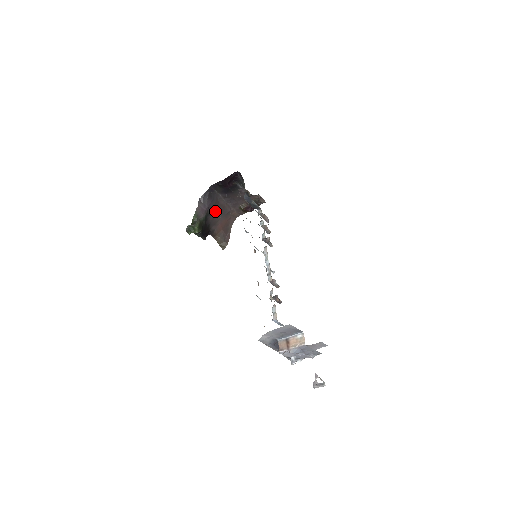
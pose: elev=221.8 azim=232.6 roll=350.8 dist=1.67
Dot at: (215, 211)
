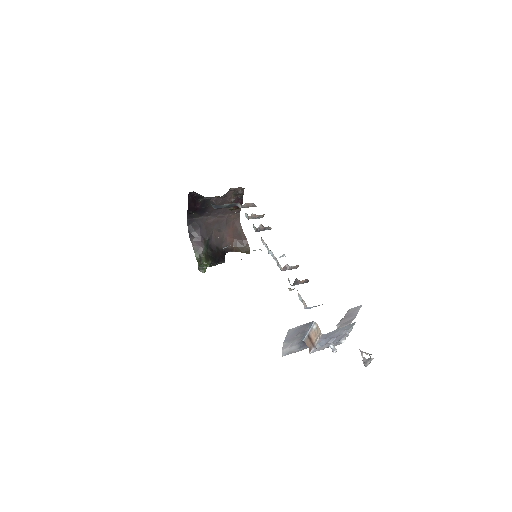
Dot at: (212, 232)
